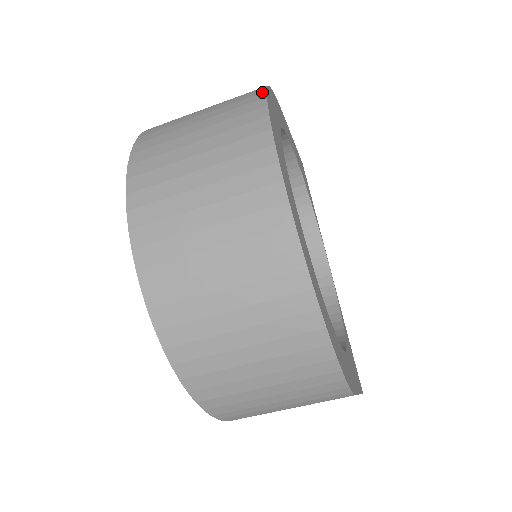
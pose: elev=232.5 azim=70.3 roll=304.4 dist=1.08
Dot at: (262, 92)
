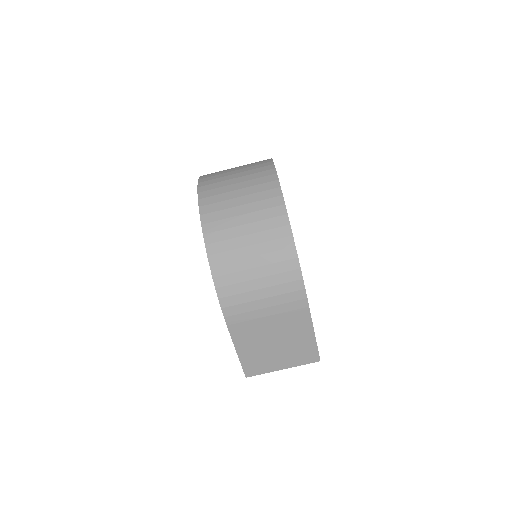
Dot at: occluded
